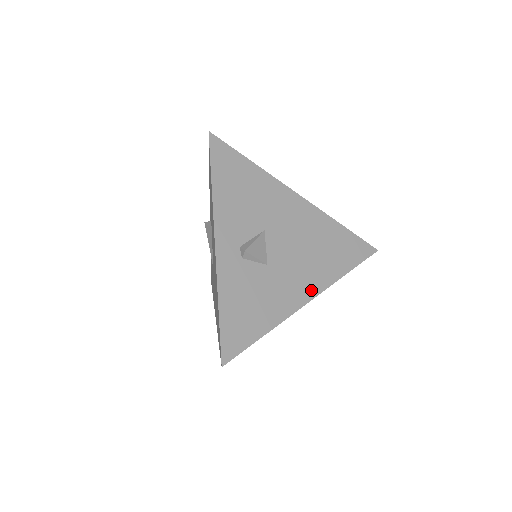
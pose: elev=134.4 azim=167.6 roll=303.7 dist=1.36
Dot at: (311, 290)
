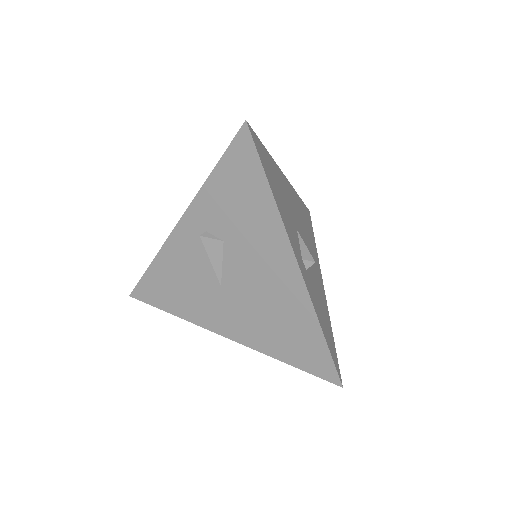
Dot at: (320, 273)
